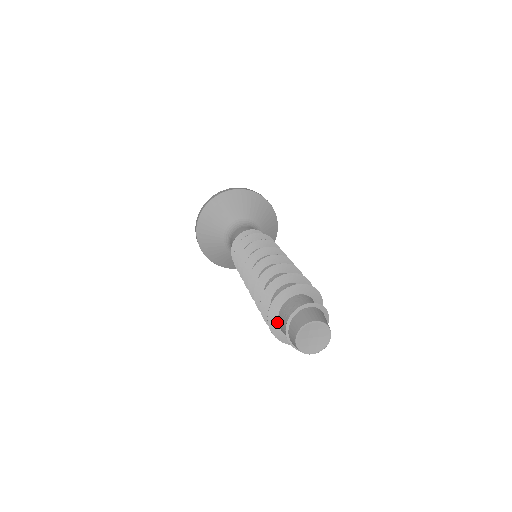
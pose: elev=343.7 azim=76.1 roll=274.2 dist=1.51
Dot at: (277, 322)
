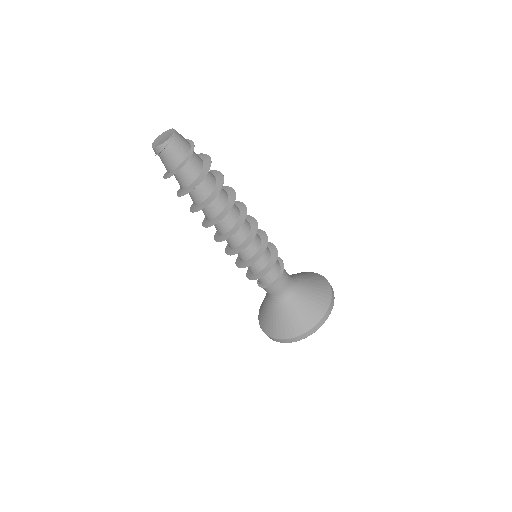
Dot at: occluded
